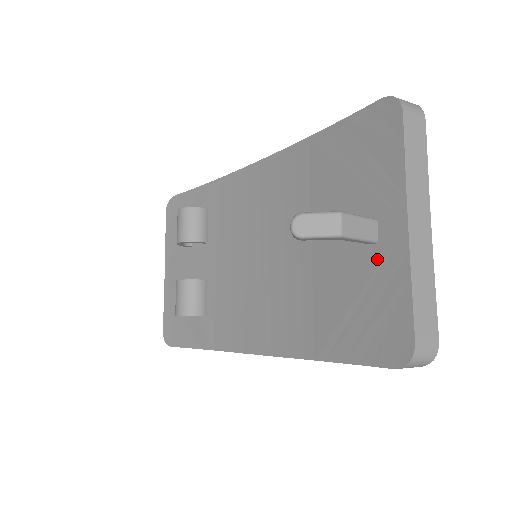
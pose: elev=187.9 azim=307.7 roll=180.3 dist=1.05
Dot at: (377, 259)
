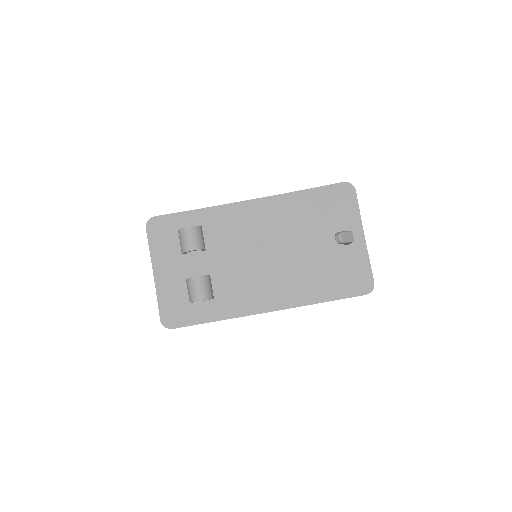
Dot at: (350, 251)
